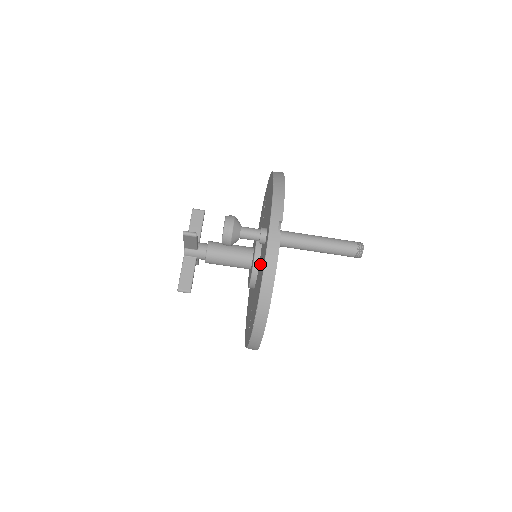
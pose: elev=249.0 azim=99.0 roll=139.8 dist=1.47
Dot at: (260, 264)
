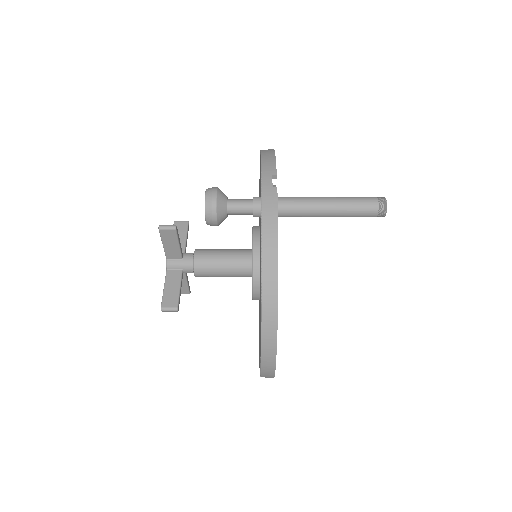
Dot at: occluded
